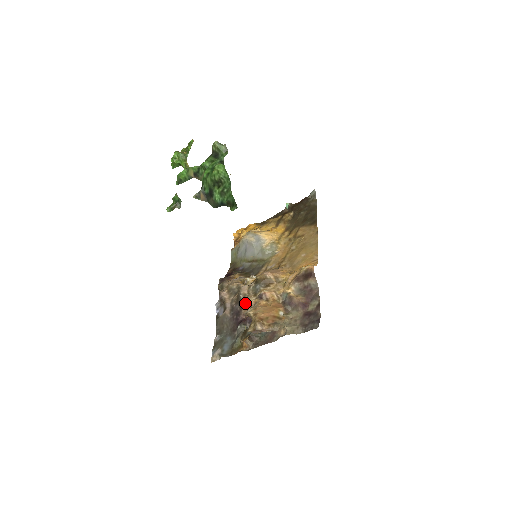
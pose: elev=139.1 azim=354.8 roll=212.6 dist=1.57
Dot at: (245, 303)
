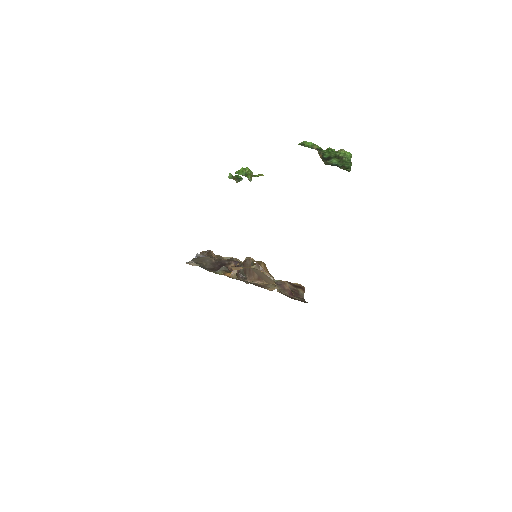
Dot at: (239, 261)
